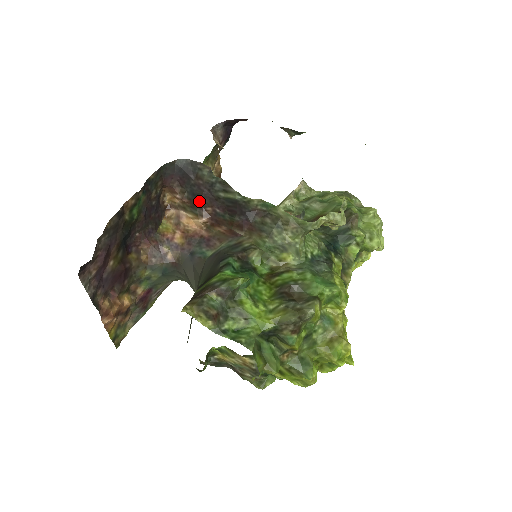
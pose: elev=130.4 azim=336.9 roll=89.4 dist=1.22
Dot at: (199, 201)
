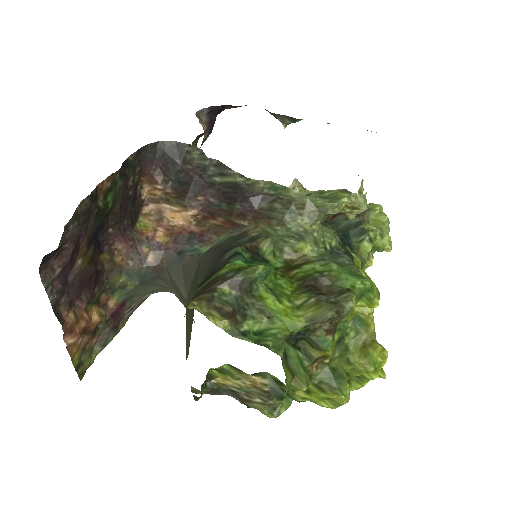
Dot at: (188, 189)
